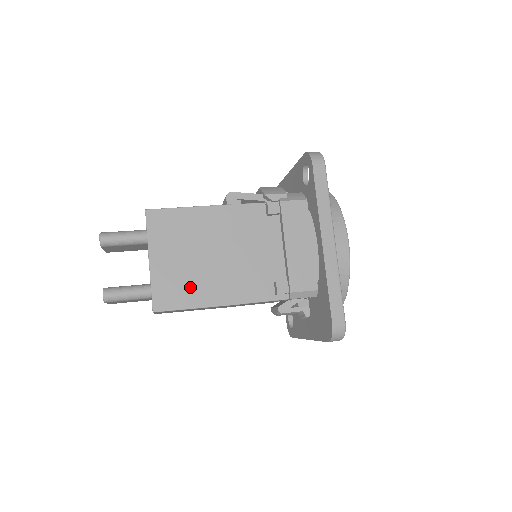
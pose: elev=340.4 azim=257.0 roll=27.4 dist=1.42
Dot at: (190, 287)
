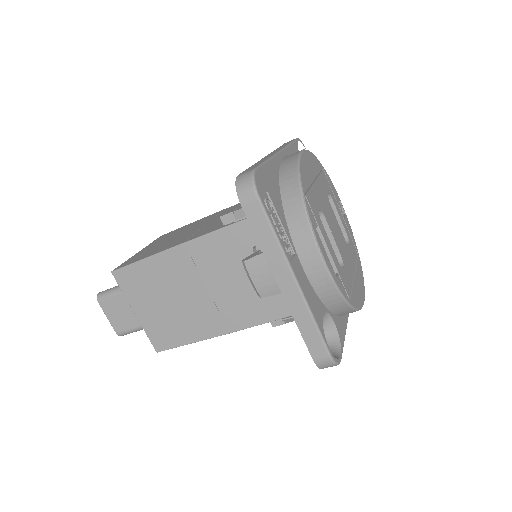
Dot at: (153, 251)
